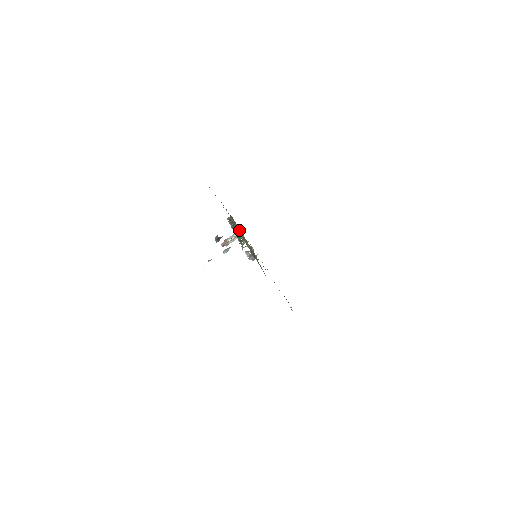
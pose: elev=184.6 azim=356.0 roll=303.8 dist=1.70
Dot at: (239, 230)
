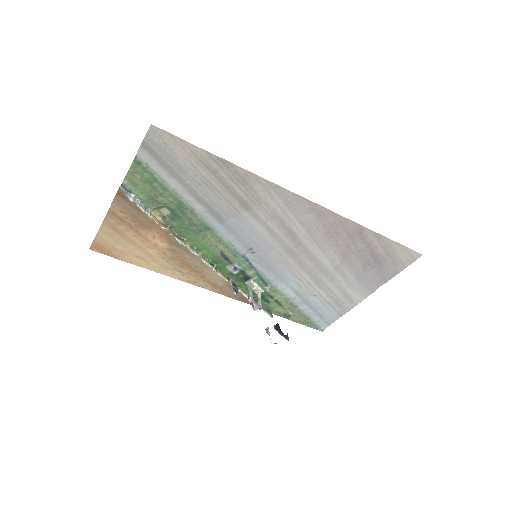
Dot at: (148, 230)
